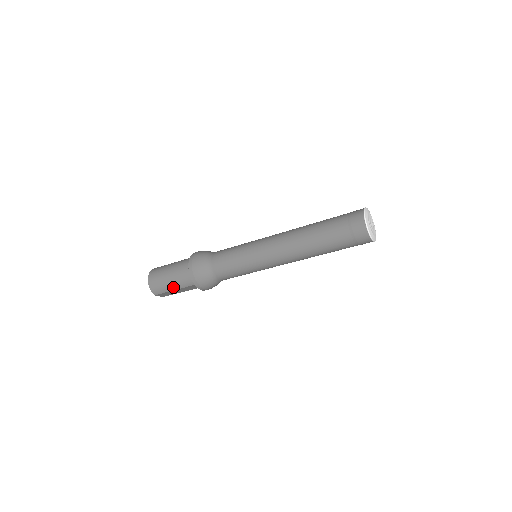
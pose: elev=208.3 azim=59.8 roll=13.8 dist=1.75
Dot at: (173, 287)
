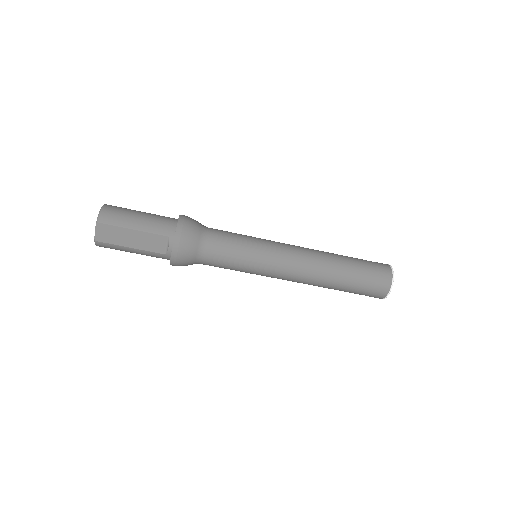
Dot at: (137, 225)
